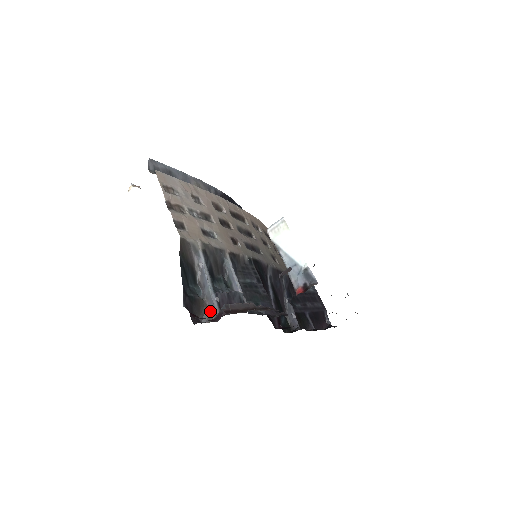
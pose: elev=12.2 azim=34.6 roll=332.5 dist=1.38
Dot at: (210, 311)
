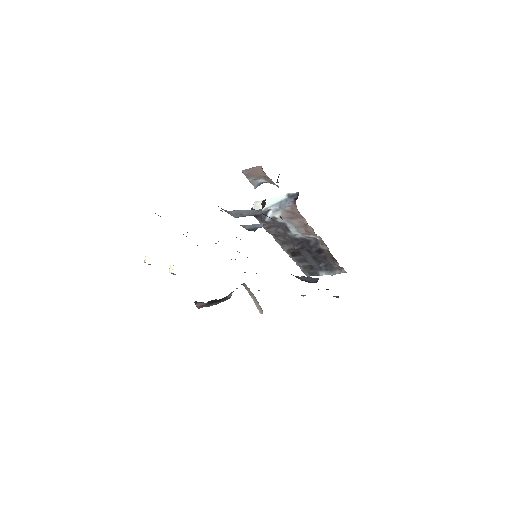
Dot at: (256, 214)
